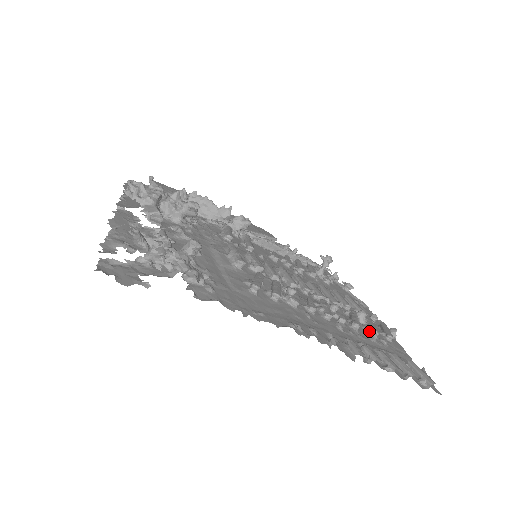
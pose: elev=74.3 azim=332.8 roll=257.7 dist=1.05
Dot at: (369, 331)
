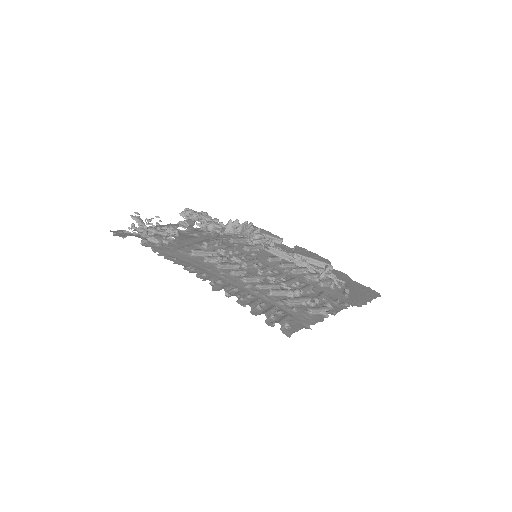
Dot at: (285, 299)
